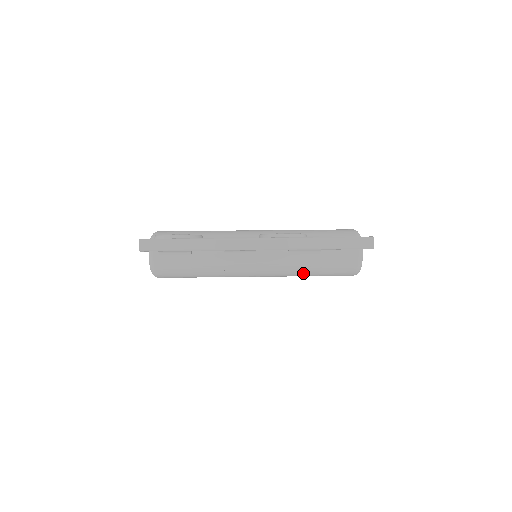
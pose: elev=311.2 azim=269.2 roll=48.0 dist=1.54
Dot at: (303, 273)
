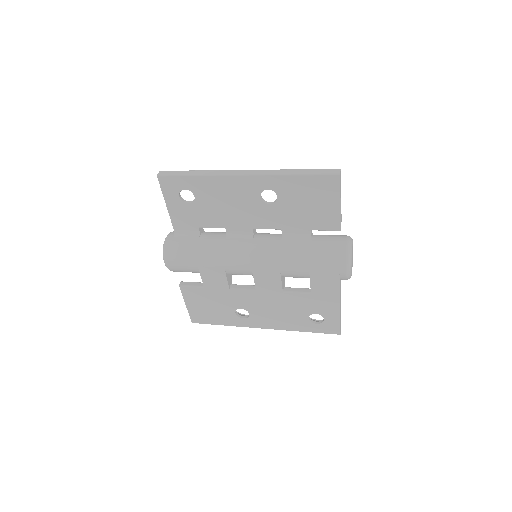
Dot at: (294, 259)
